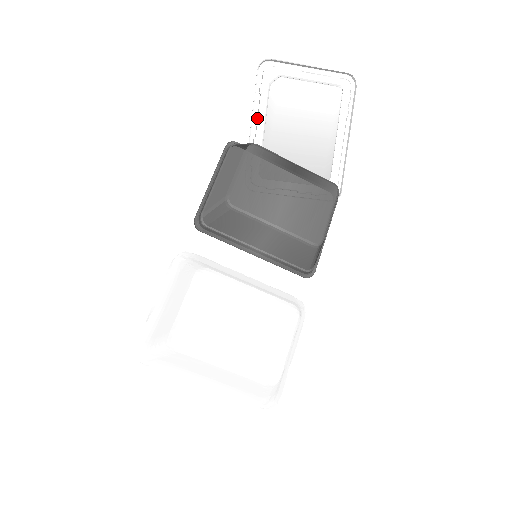
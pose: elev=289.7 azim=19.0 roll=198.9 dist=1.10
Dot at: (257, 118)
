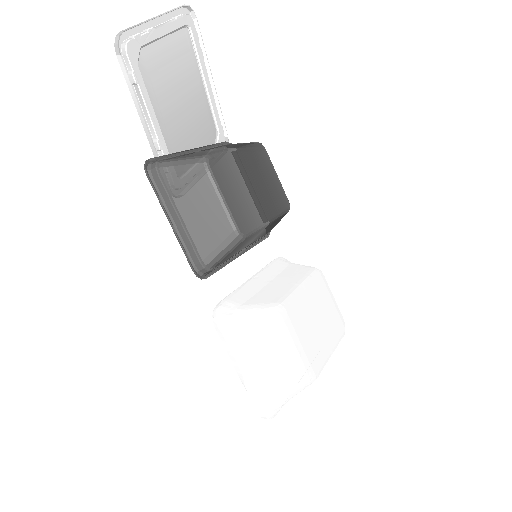
Dot at: (145, 116)
